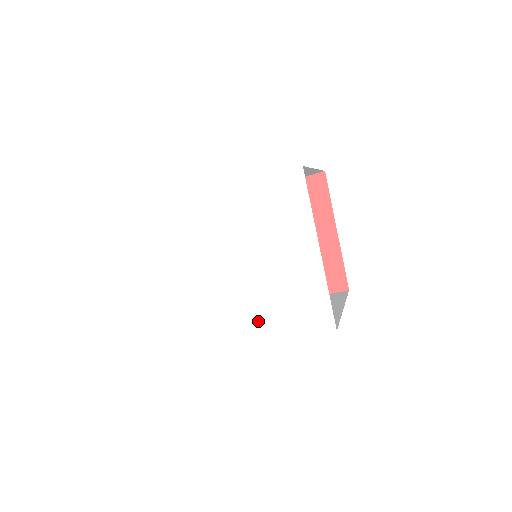
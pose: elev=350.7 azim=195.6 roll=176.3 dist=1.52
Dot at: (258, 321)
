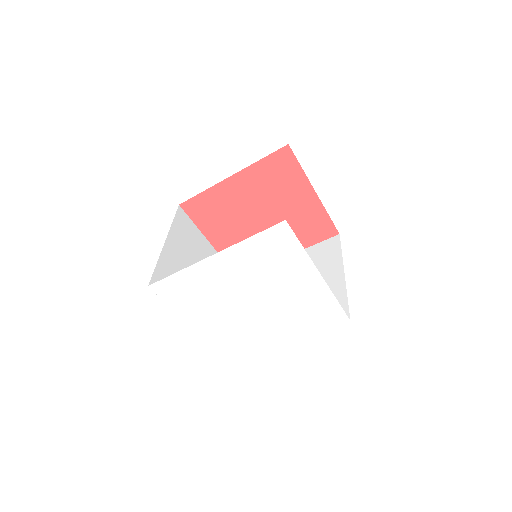
Dot at: (284, 329)
